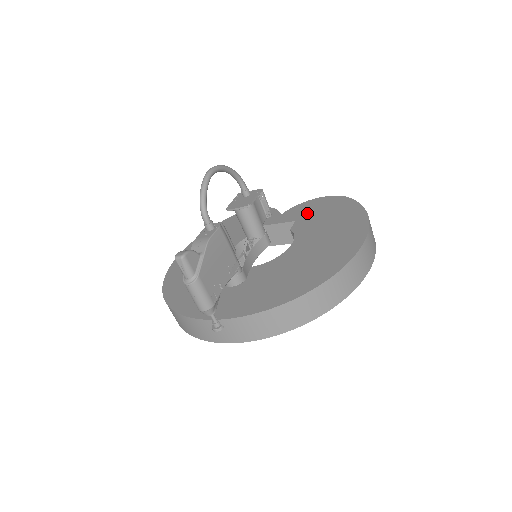
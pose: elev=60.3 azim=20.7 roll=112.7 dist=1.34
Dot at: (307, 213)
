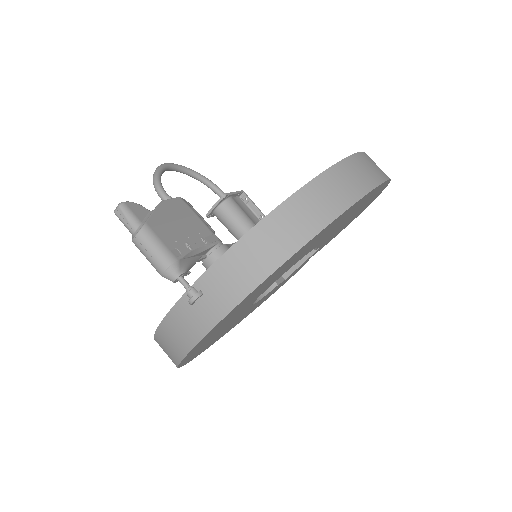
Dot at: occluded
